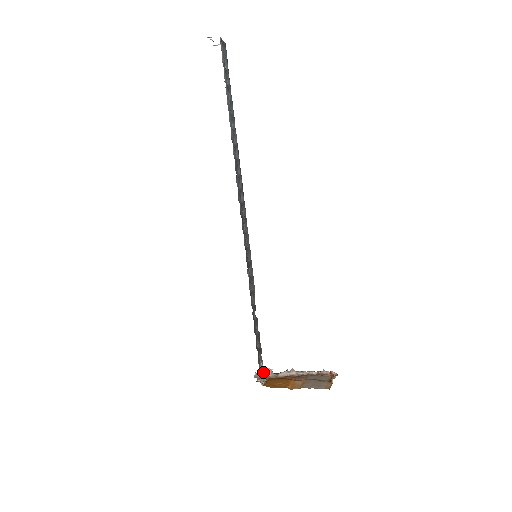
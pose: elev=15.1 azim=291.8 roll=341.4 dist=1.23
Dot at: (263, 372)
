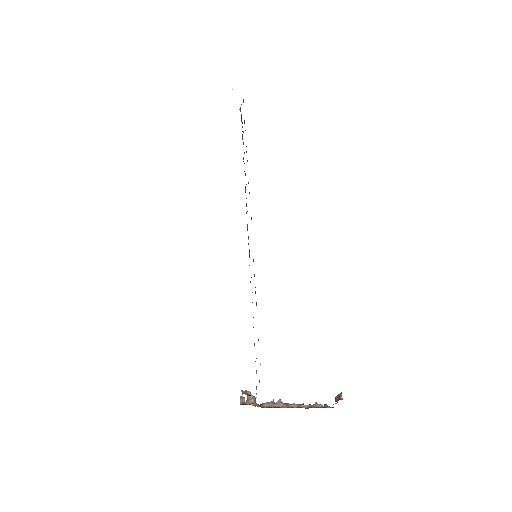
Dot at: (244, 399)
